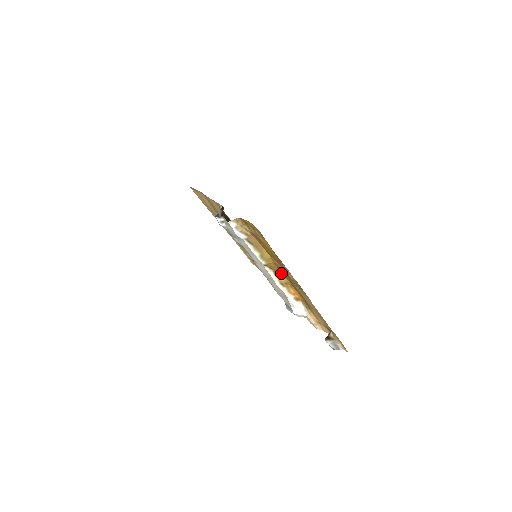
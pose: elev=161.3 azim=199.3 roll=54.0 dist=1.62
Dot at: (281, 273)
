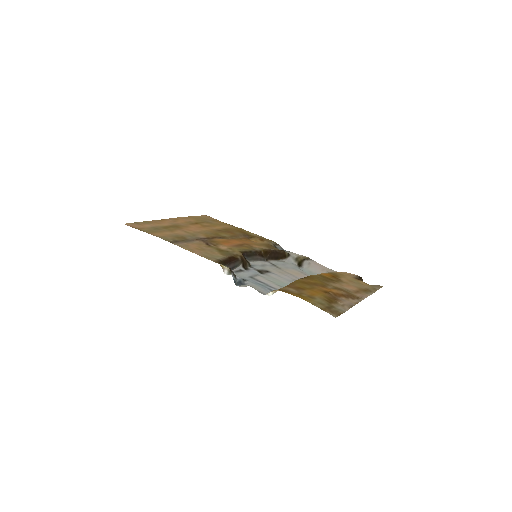
Dot at: (308, 276)
